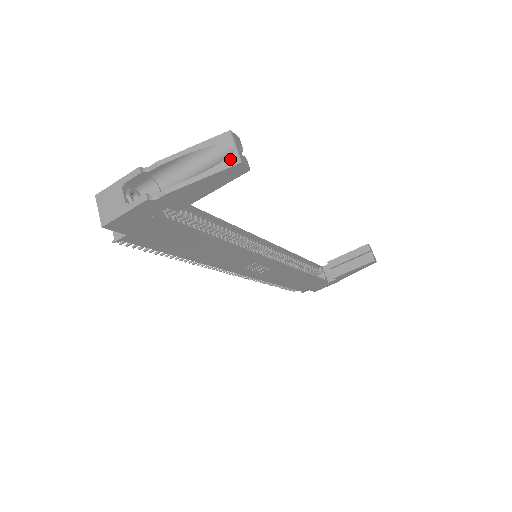
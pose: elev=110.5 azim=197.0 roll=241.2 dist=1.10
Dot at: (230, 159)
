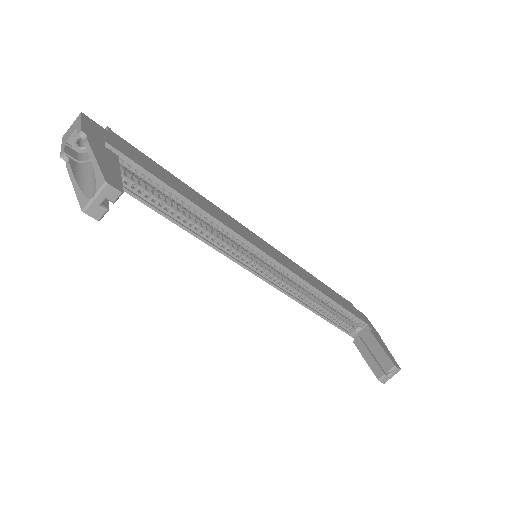
Dot at: (85, 200)
